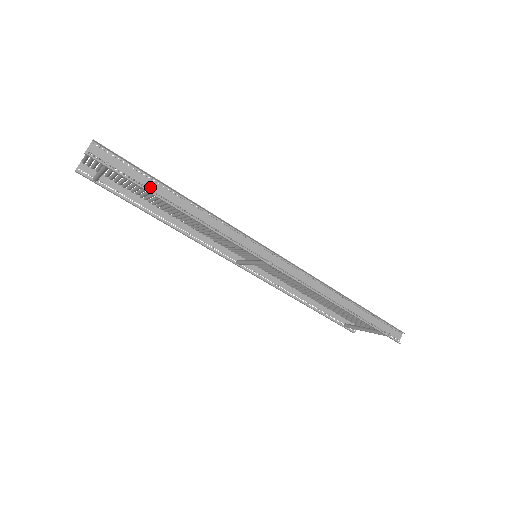
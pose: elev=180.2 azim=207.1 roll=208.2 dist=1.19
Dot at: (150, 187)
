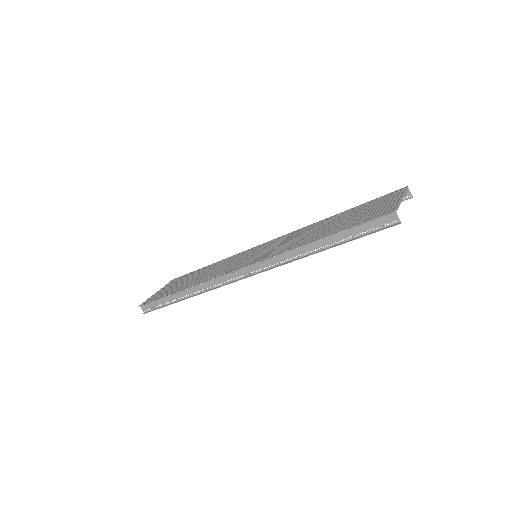
Dot at: (169, 301)
